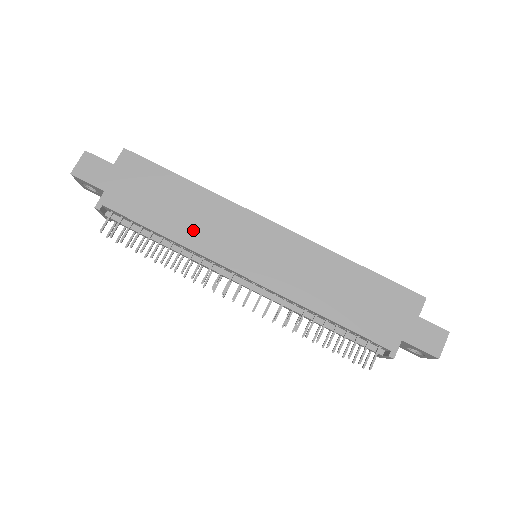
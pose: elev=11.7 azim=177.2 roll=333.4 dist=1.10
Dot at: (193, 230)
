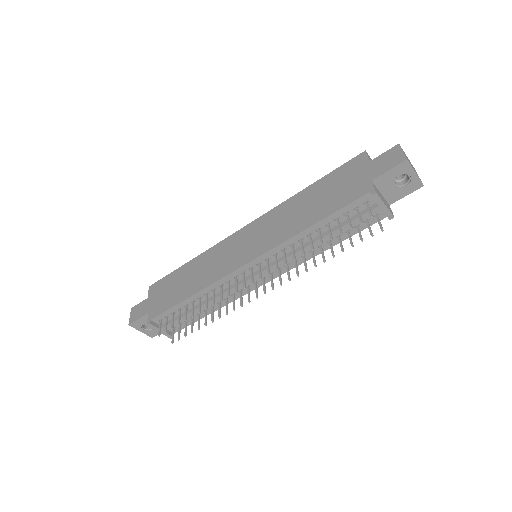
Dot at: (203, 277)
